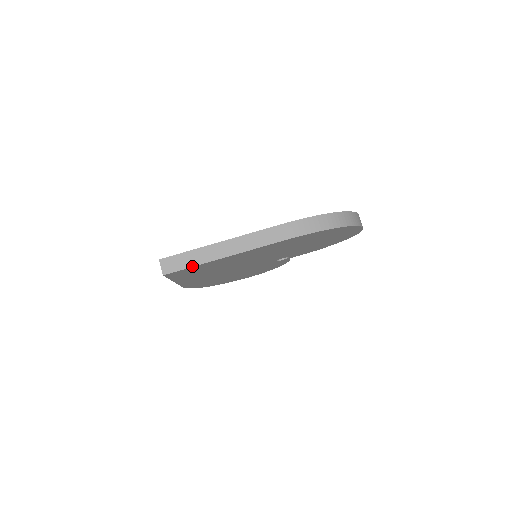
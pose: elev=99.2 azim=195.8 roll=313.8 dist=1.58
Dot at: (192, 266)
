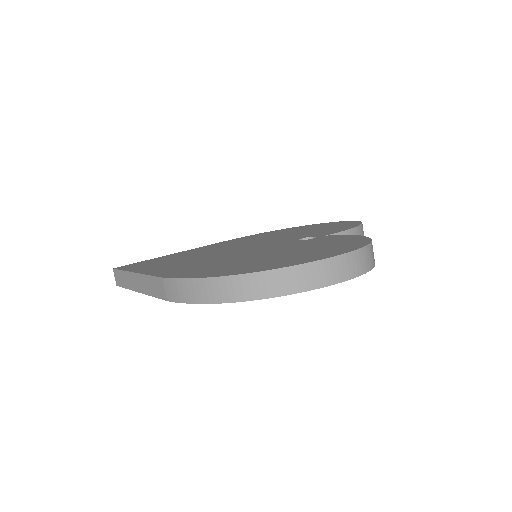
Dot at: (125, 288)
